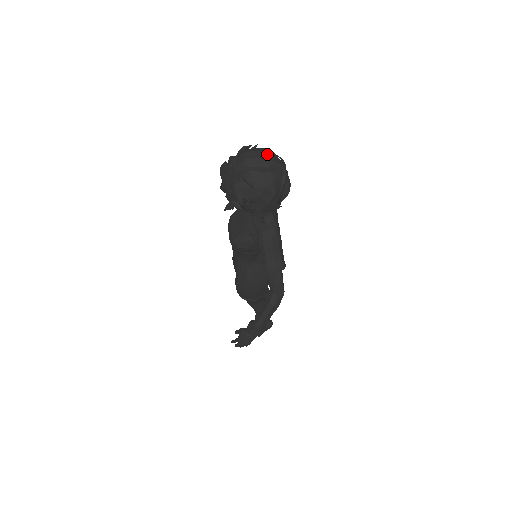
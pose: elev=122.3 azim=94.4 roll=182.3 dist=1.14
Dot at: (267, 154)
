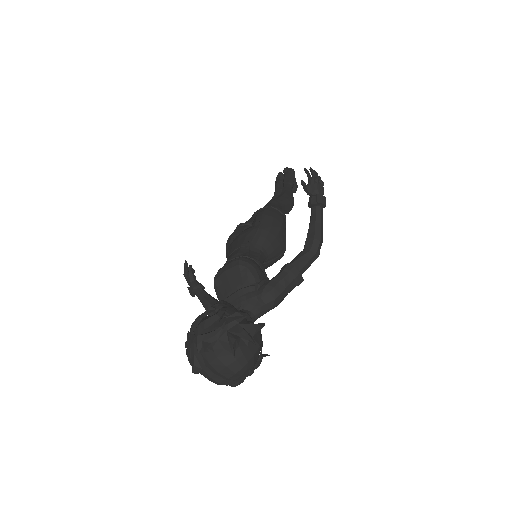
Dot at: (233, 375)
